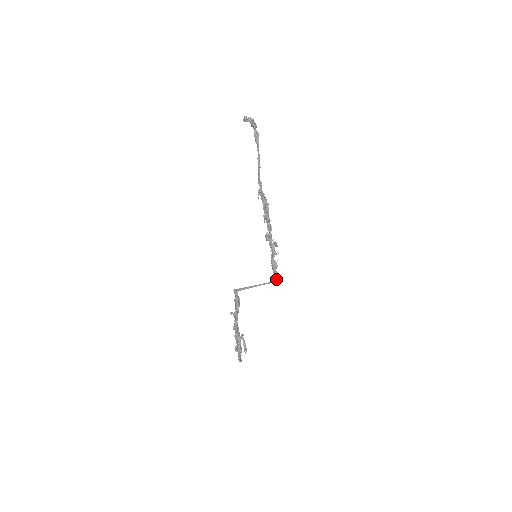
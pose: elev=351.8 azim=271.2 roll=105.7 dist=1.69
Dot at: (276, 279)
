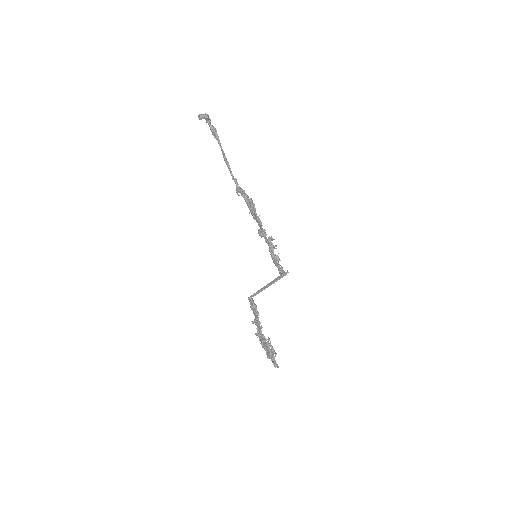
Dot at: (283, 273)
